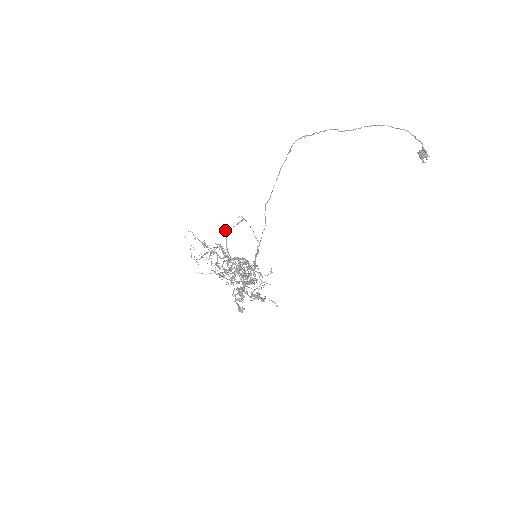
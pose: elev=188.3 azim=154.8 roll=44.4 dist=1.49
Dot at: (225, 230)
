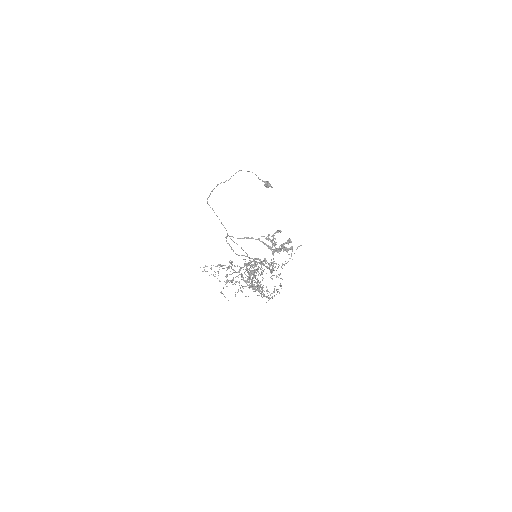
Dot at: occluded
